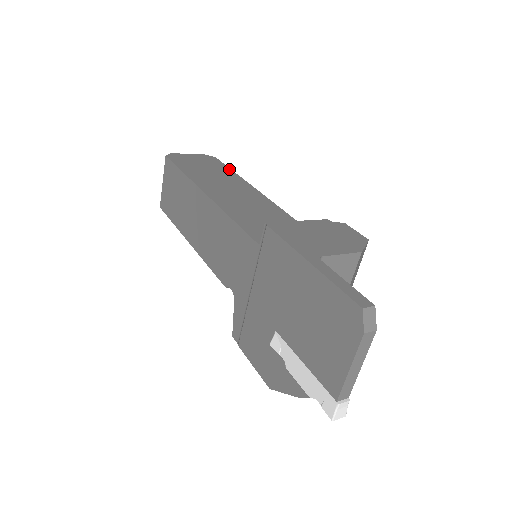
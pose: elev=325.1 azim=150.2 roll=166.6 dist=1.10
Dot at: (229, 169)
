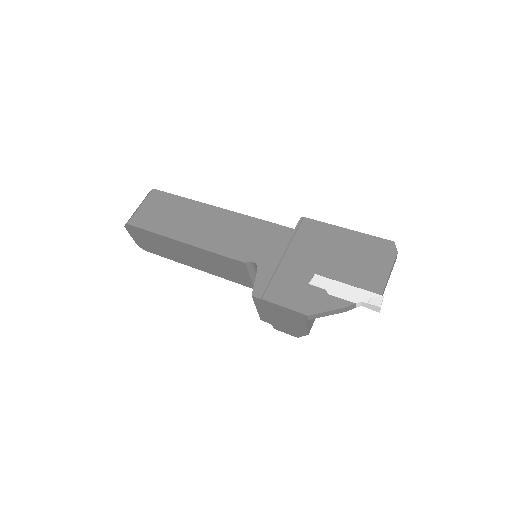
Dot at: occluded
